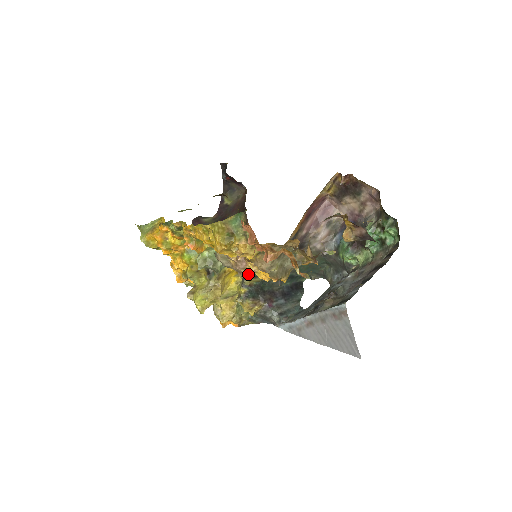
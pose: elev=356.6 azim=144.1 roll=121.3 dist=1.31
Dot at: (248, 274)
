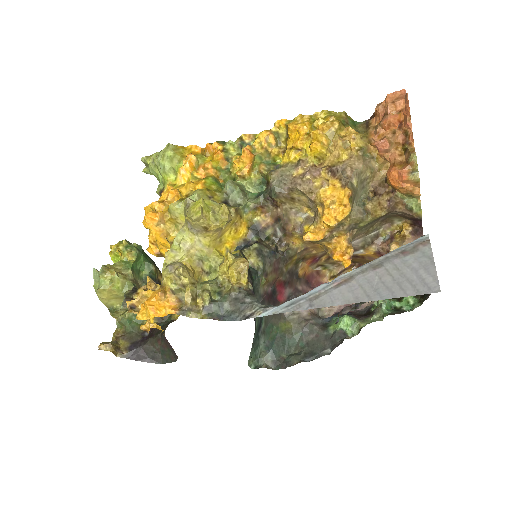
Dot at: (315, 183)
